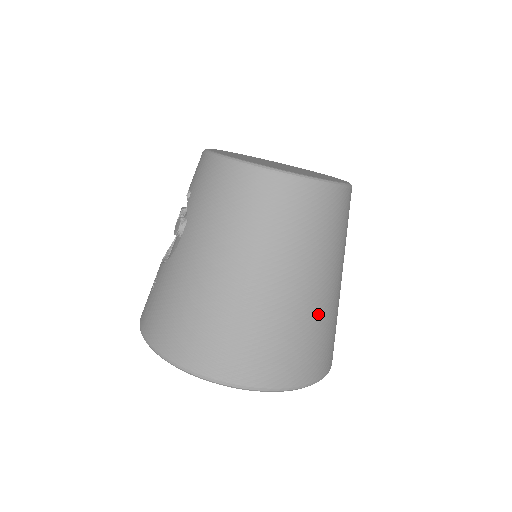
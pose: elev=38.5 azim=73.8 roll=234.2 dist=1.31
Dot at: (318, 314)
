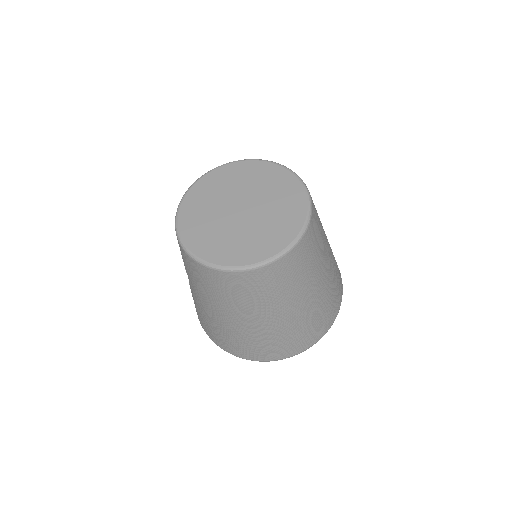
Dot at: (305, 317)
